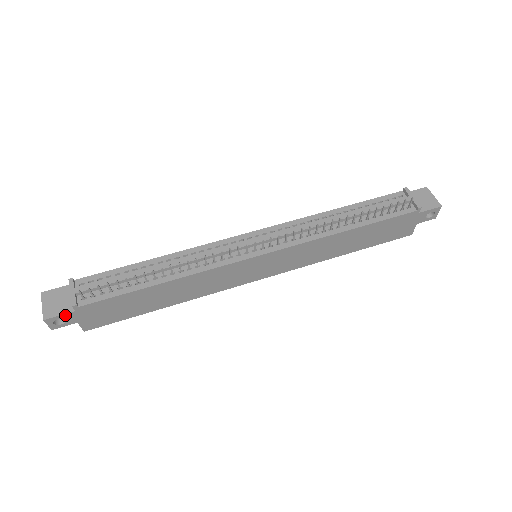
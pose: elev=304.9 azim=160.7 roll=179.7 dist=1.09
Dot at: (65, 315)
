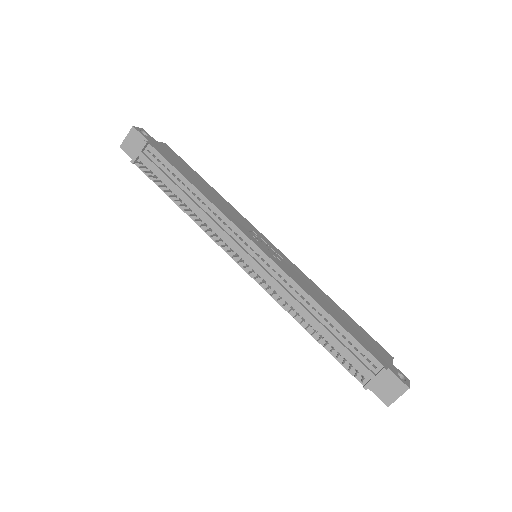
Dot at: (131, 157)
